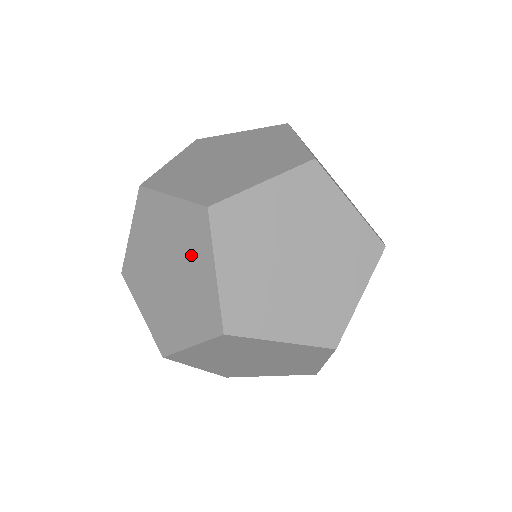
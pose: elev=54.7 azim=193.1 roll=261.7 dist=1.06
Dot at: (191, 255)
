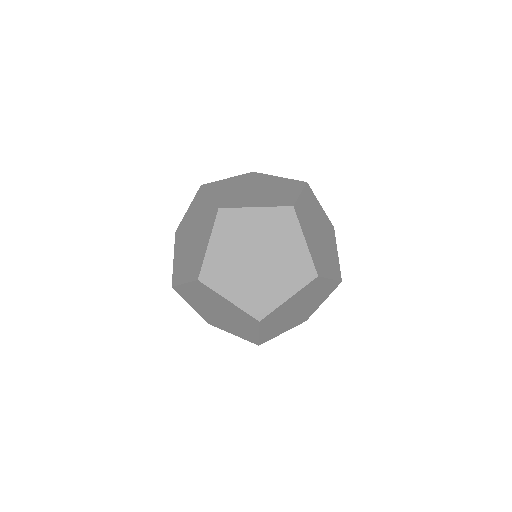
Dot at: (216, 301)
